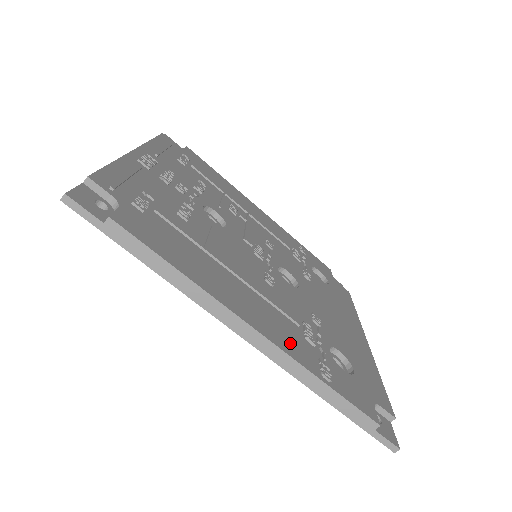
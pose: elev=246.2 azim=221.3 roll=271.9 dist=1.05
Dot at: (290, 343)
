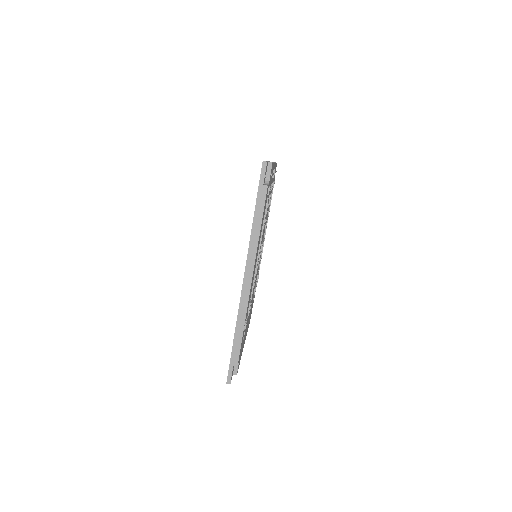
Dot at: occluded
